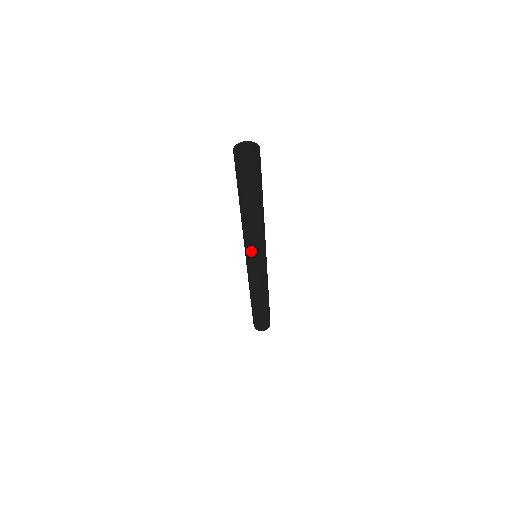
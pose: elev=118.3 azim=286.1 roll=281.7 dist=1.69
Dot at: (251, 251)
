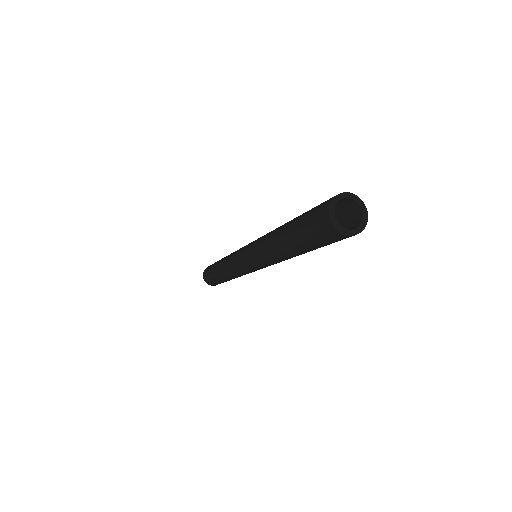
Dot at: (252, 257)
